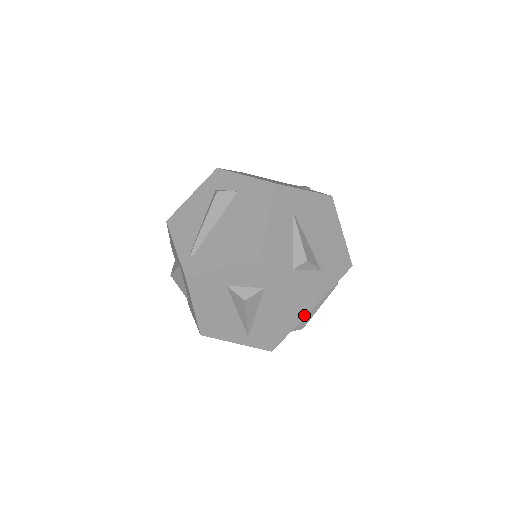
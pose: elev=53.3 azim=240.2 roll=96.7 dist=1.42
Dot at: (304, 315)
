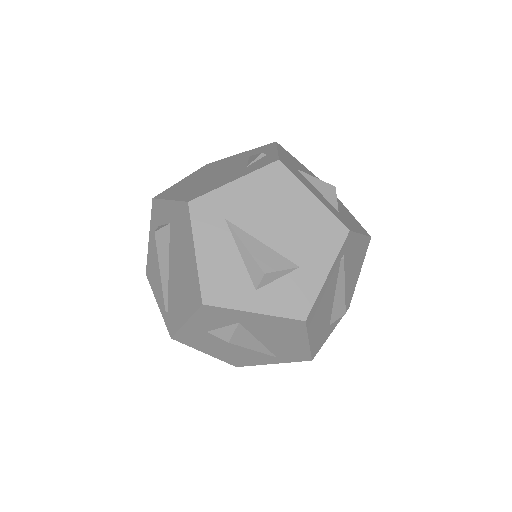
Dot at: (304, 328)
